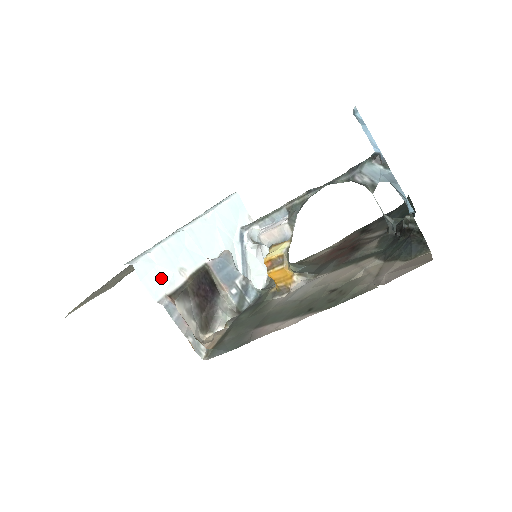
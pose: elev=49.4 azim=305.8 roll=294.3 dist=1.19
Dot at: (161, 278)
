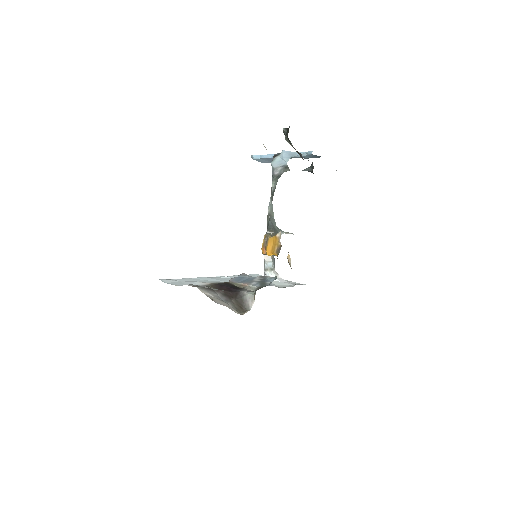
Dot at: (184, 283)
